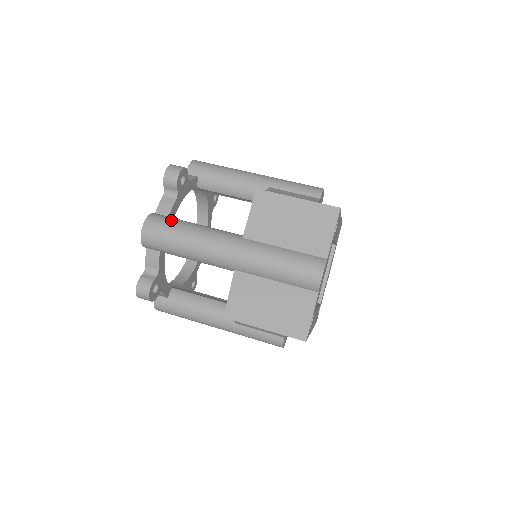
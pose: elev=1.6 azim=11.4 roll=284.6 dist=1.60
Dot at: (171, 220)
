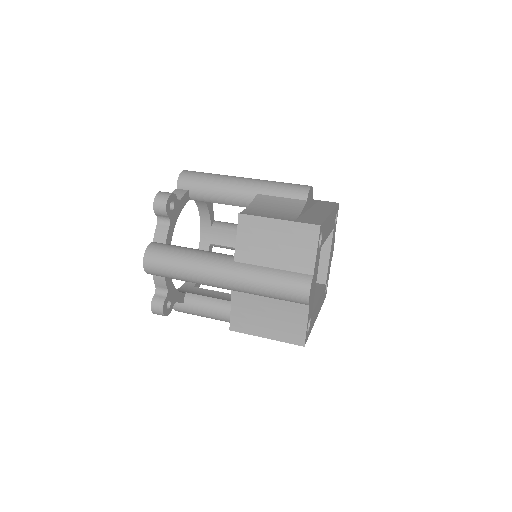
Dot at: (167, 250)
